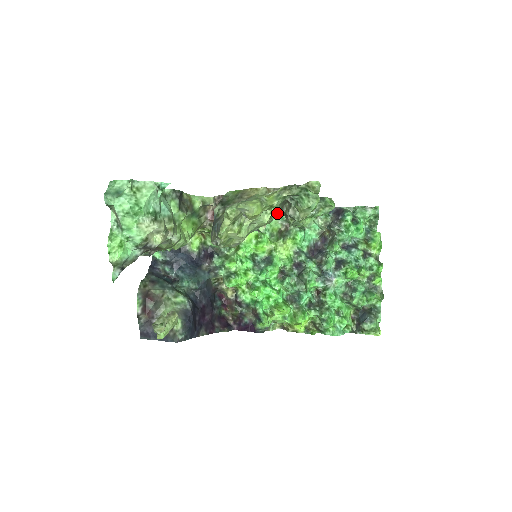
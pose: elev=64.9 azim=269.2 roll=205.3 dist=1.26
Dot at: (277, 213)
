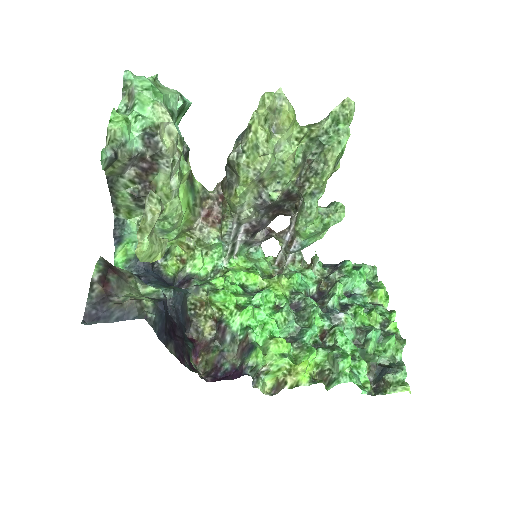
Dot at: (292, 185)
